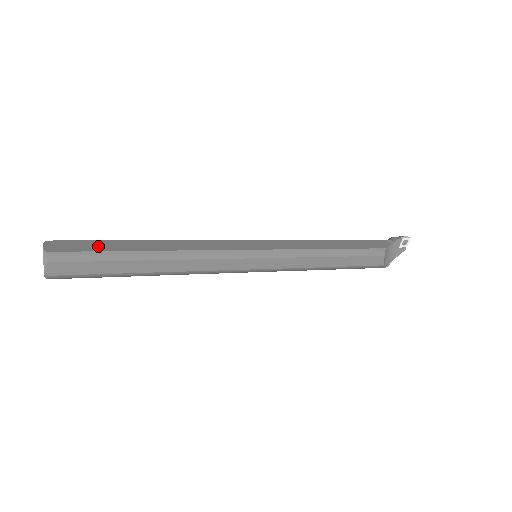
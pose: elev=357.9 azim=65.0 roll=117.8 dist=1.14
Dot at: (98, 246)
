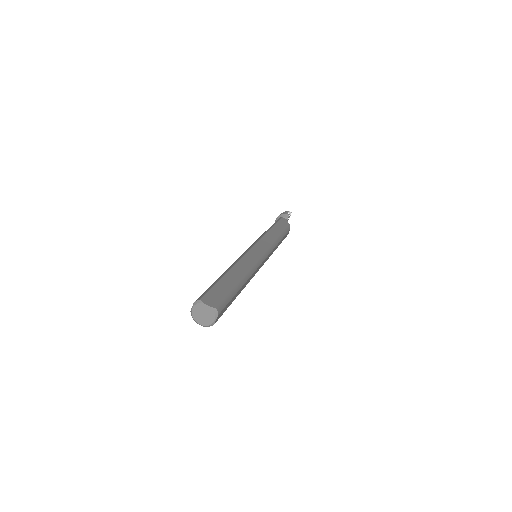
Dot at: (222, 290)
